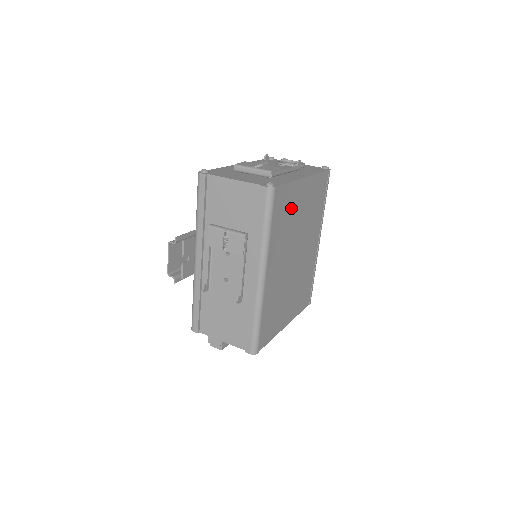
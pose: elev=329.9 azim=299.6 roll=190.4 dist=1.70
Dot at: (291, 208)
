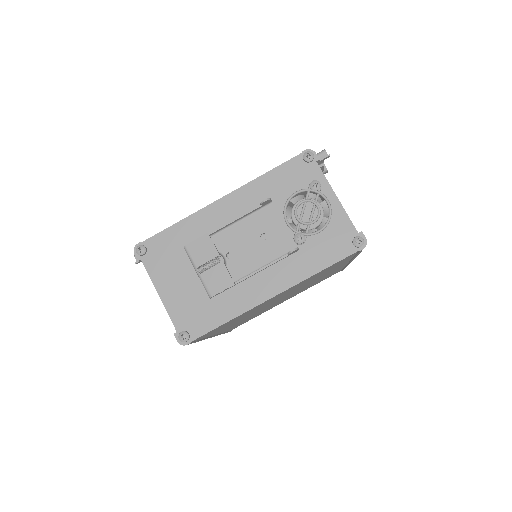
Dot at: (245, 314)
